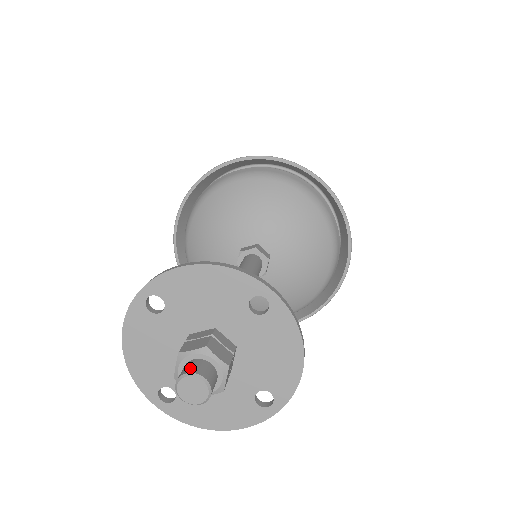
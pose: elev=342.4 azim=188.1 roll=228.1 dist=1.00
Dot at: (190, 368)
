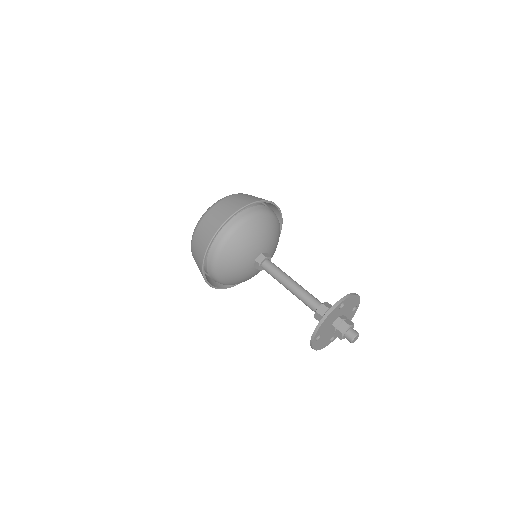
Dot at: (356, 331)
